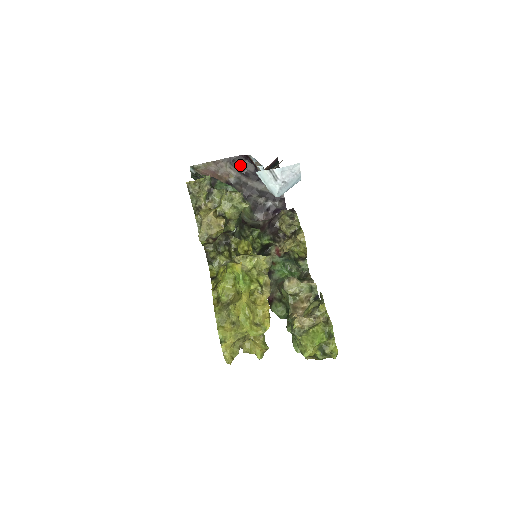
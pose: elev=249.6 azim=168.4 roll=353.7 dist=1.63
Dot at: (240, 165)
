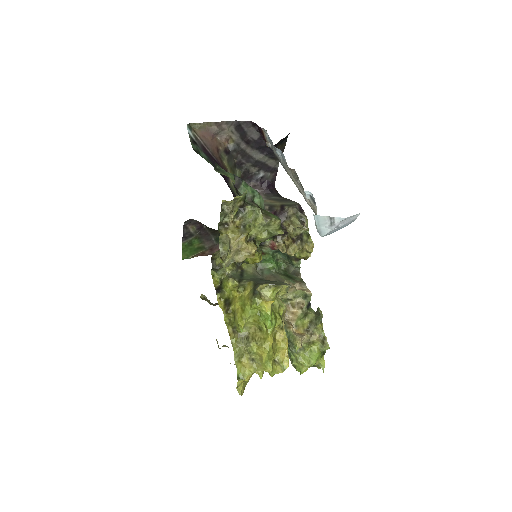
Dot at: (244, 131)
